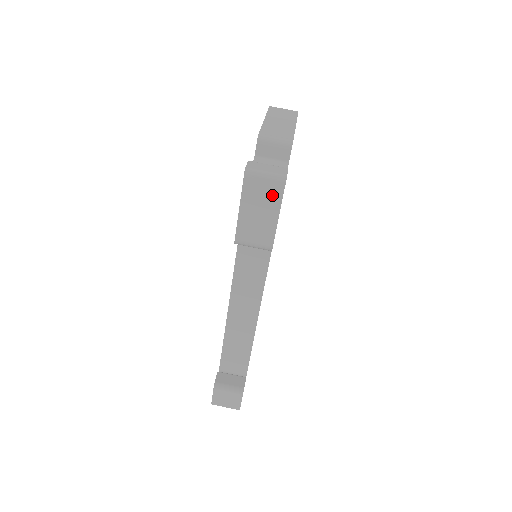
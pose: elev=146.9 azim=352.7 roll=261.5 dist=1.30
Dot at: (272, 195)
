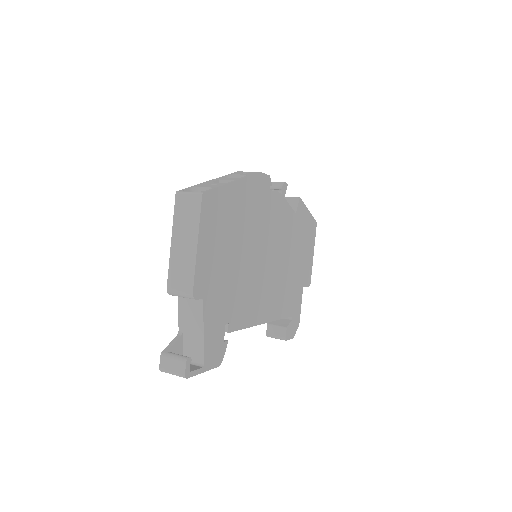
Dot at: occluded
